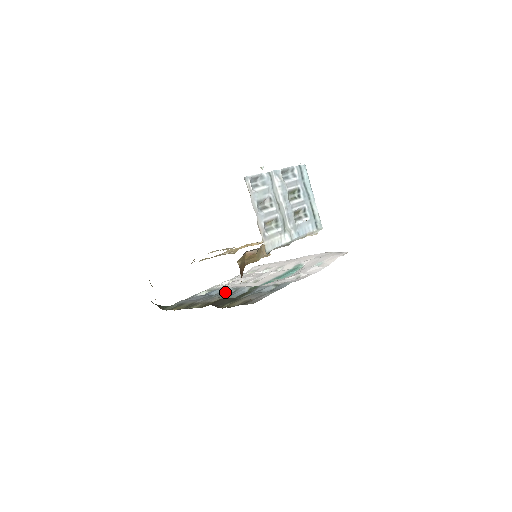
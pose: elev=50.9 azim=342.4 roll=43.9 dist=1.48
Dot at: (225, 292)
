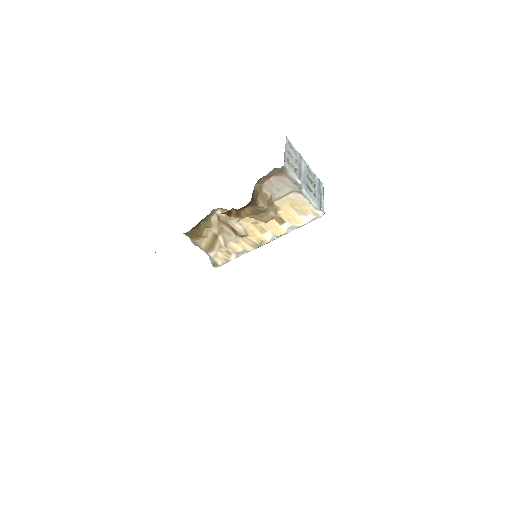
Dot at: occluded
